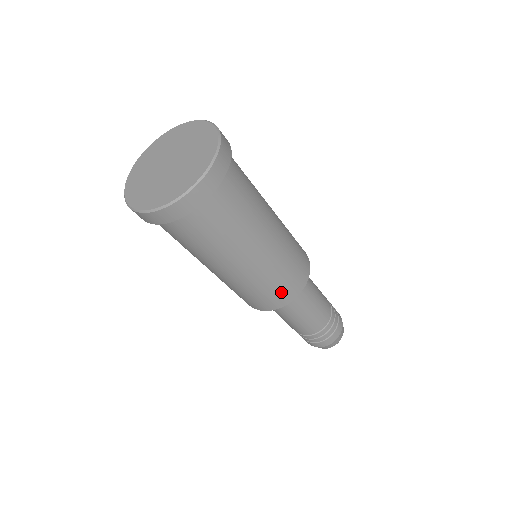
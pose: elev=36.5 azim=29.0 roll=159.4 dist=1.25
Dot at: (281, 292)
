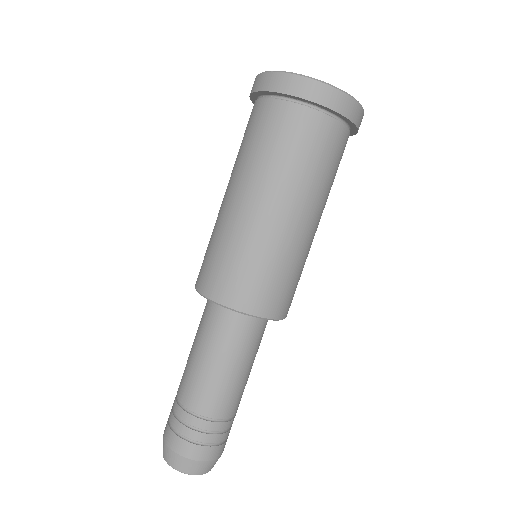
Dot at: (291, 294)
